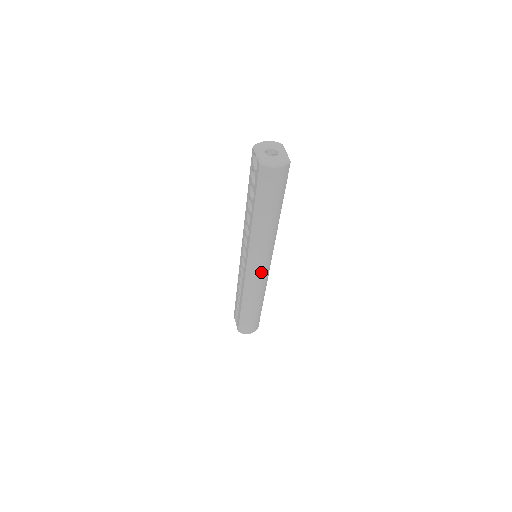
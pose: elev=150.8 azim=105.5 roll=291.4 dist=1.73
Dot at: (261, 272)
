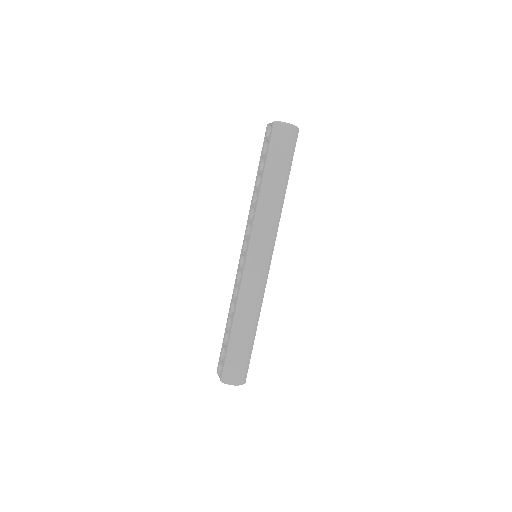
Dot at: (261, 265)
